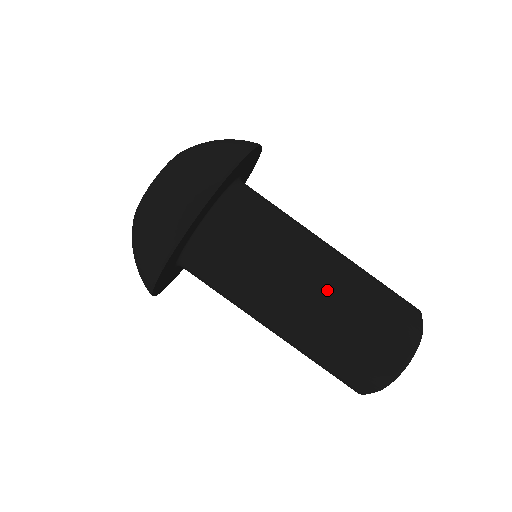
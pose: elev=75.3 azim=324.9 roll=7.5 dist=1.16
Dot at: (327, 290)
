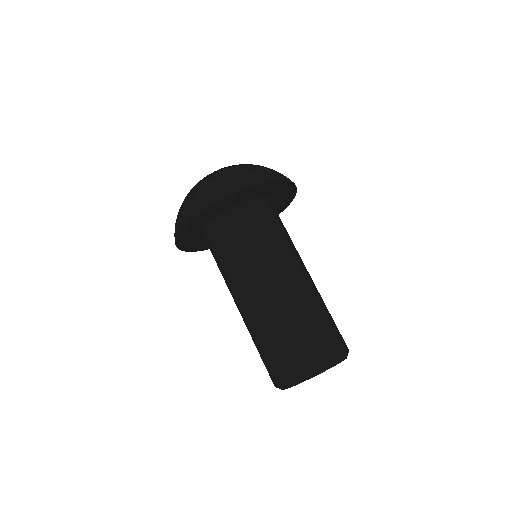
Dot at: (255, 309)
